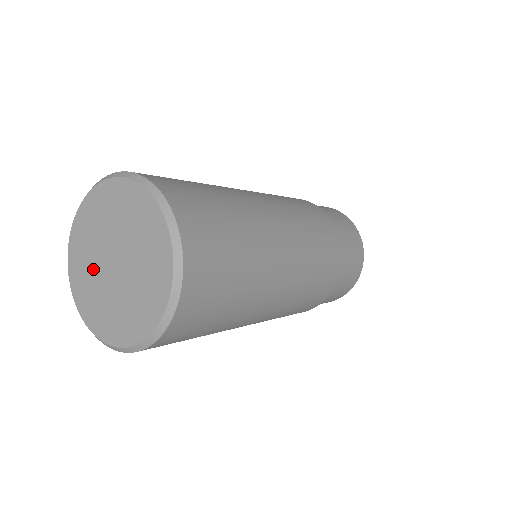
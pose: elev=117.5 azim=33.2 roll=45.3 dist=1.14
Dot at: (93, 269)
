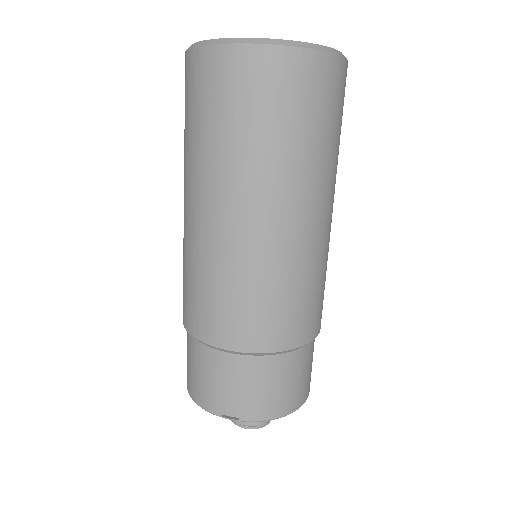
Dot at: occluded
